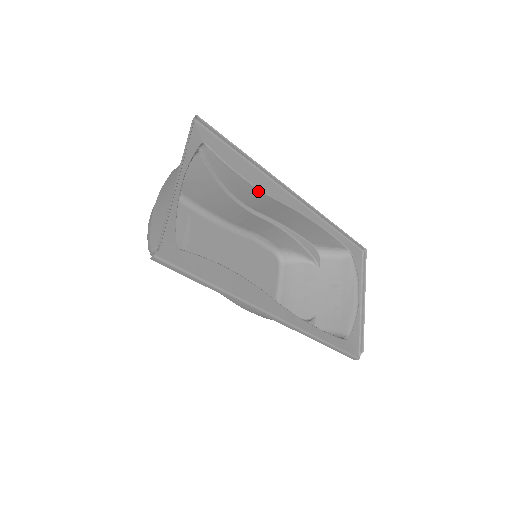
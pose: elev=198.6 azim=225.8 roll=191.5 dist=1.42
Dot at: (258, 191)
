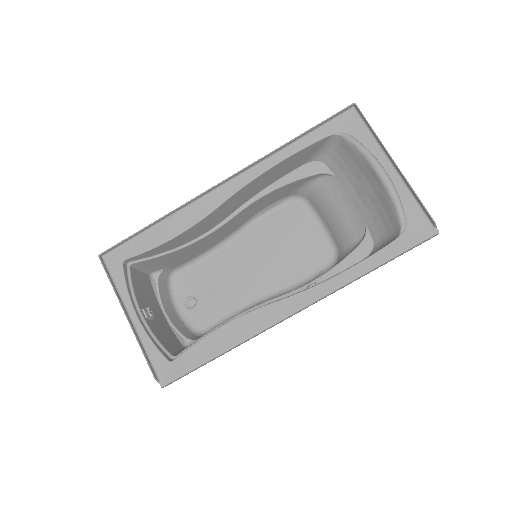
Dot at: (193, 227)
